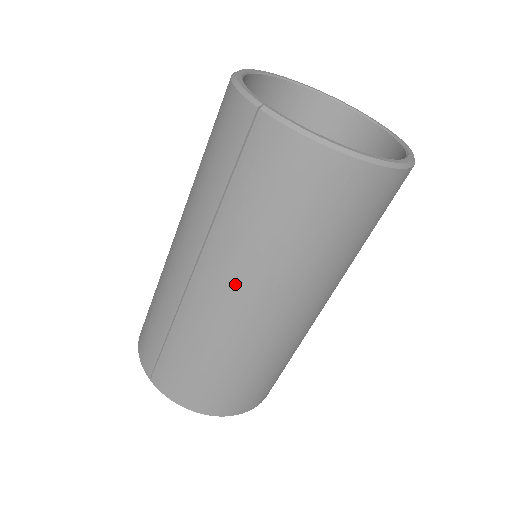
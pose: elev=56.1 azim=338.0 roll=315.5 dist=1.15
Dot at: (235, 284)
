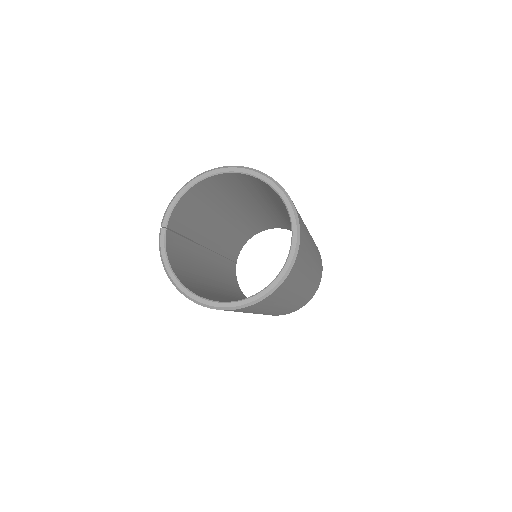
Dot at: occluded
